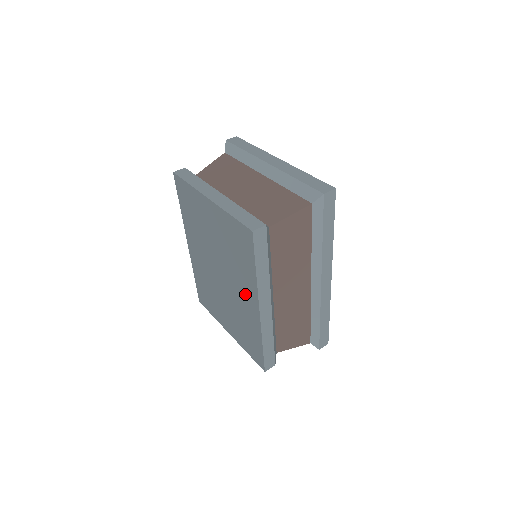
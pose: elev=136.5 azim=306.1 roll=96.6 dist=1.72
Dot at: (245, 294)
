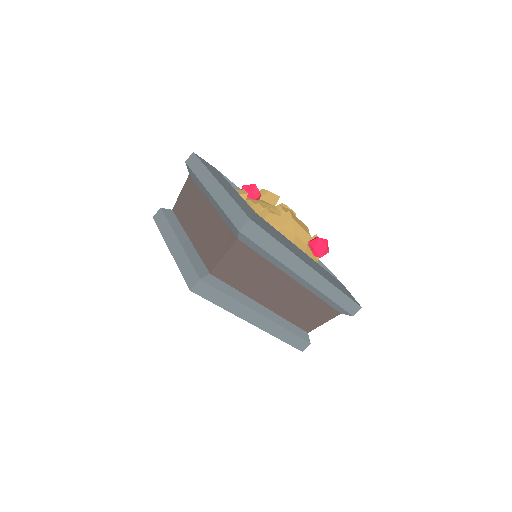
Dot at: occluded
